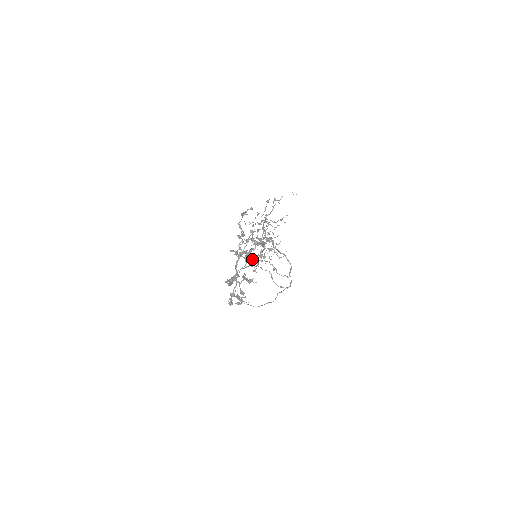
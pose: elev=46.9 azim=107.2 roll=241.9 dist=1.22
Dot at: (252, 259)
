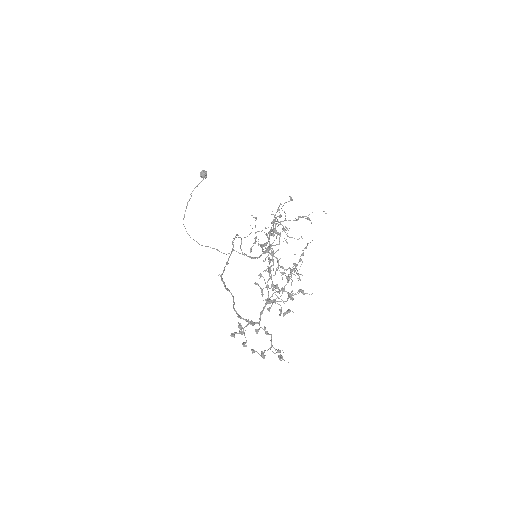
Dot at: occluded
